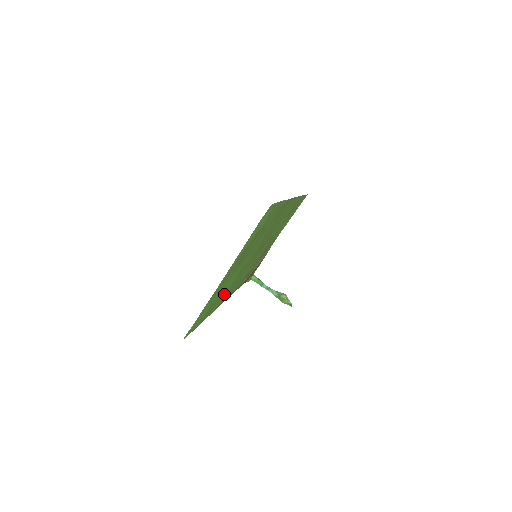
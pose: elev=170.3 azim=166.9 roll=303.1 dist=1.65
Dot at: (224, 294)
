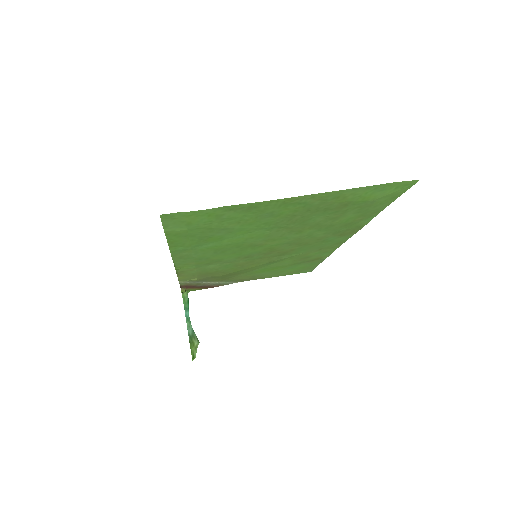
Dot at: (207, 247)
